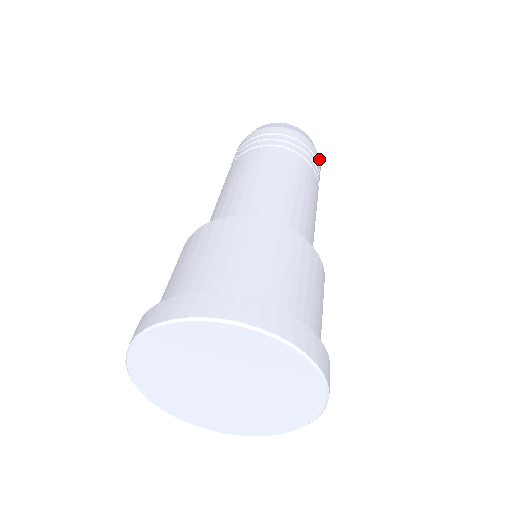
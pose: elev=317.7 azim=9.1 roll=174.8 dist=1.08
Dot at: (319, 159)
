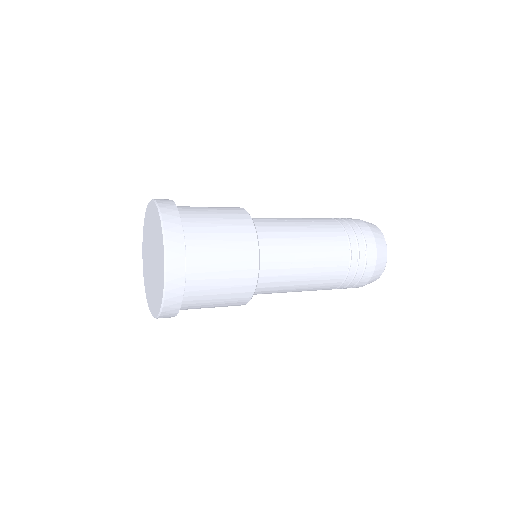
Dot at: (370, 278)
